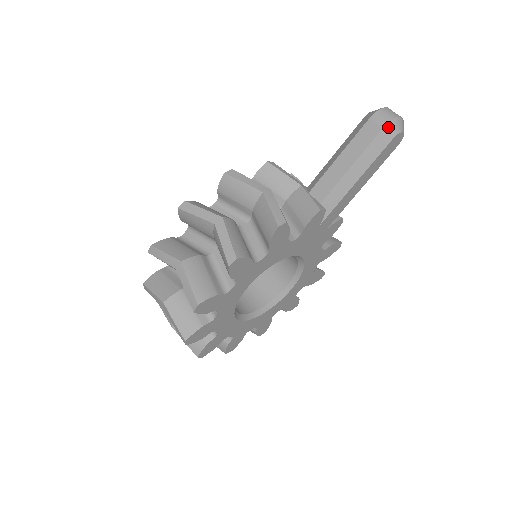
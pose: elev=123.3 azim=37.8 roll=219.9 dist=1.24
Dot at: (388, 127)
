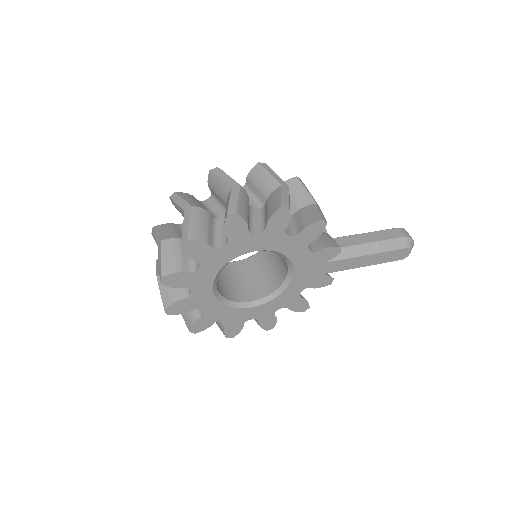
Dot at: (407, 239)
